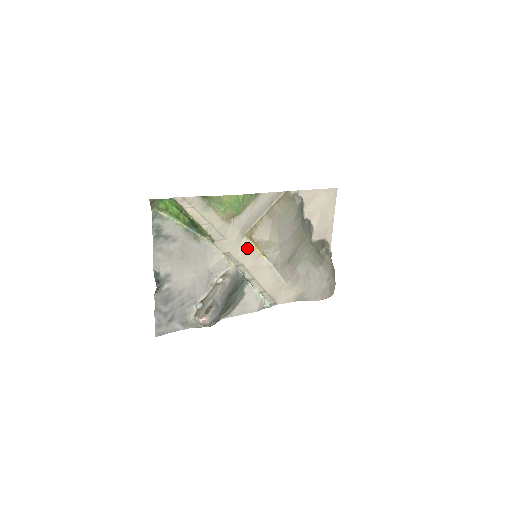
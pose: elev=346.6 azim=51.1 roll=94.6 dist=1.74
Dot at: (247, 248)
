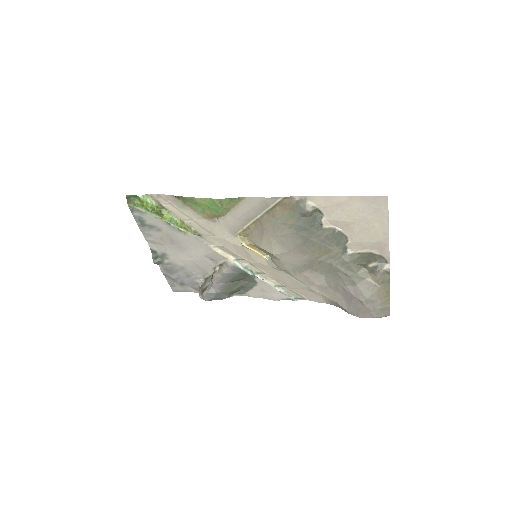
Dot at: (242, 247)
